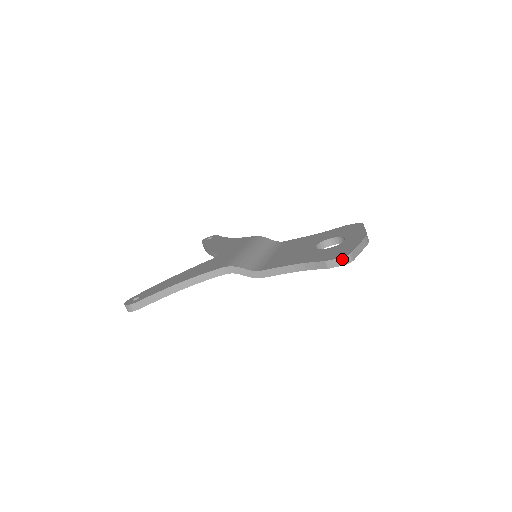
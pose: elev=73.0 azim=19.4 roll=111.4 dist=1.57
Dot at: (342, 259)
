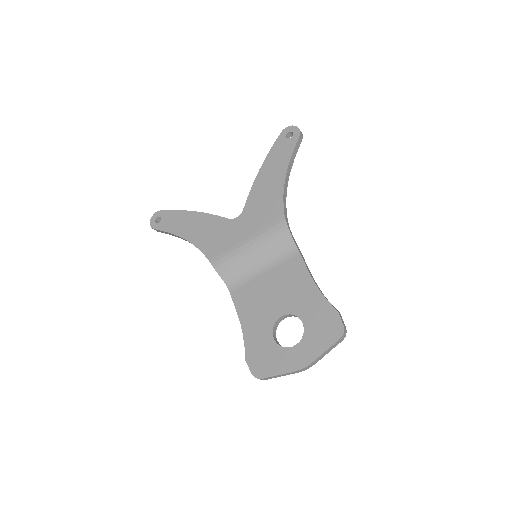
Dot at: (253, 375)
